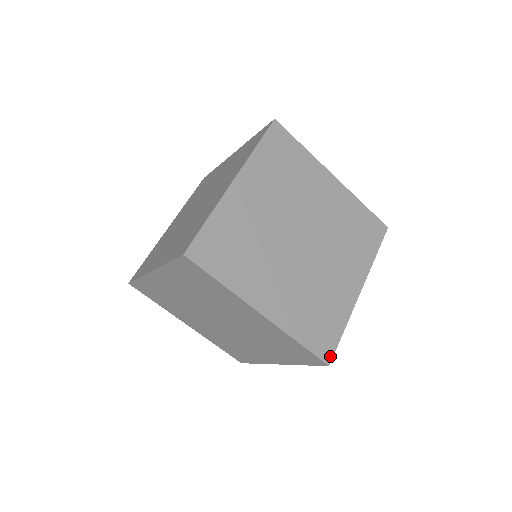
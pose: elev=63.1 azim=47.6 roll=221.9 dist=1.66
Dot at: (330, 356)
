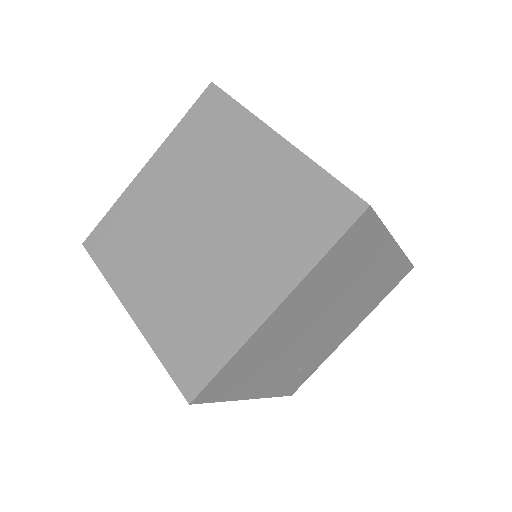
Dot at: (296, 390)
